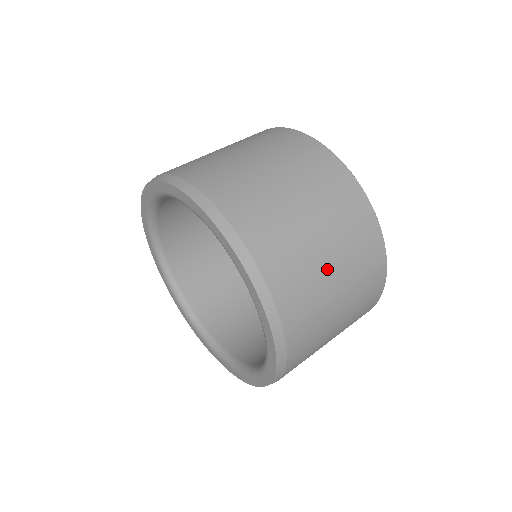
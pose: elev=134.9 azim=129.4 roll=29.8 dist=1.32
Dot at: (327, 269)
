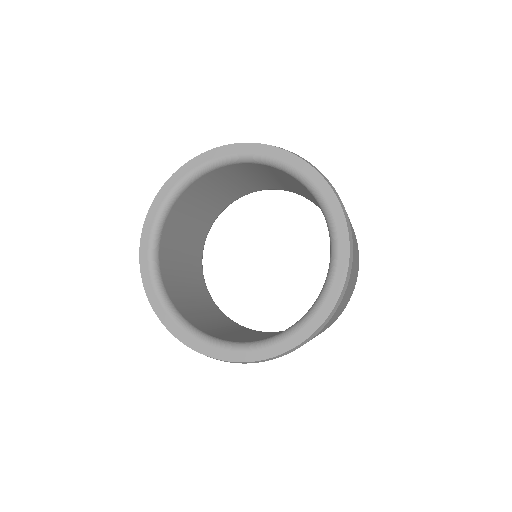
Dot at: occluded
